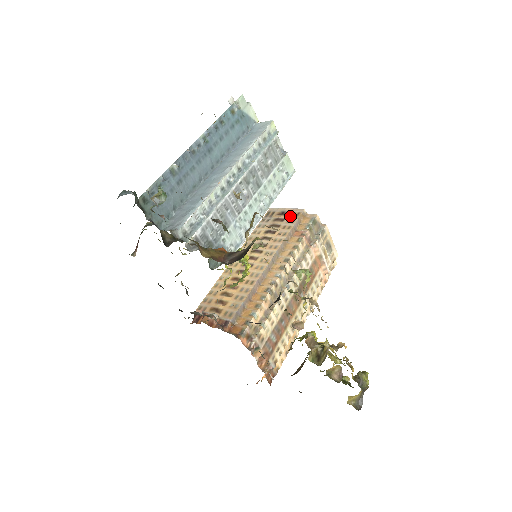
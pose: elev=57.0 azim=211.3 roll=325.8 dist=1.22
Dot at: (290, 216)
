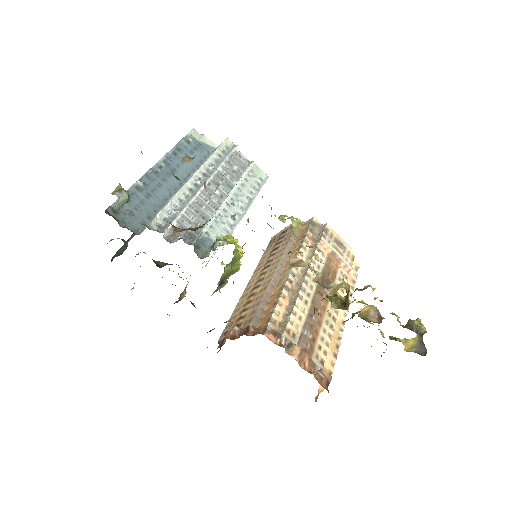
Dot at: (289, 230)
